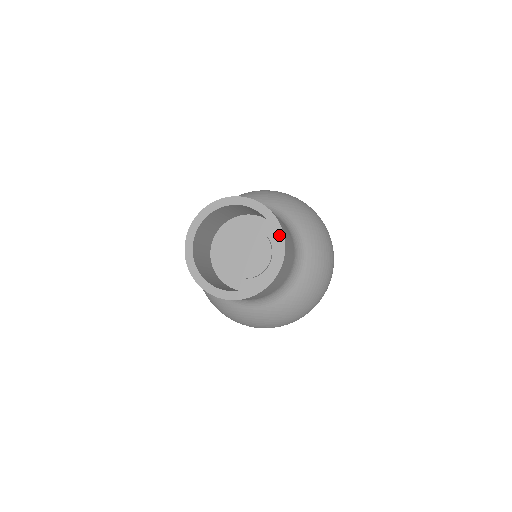
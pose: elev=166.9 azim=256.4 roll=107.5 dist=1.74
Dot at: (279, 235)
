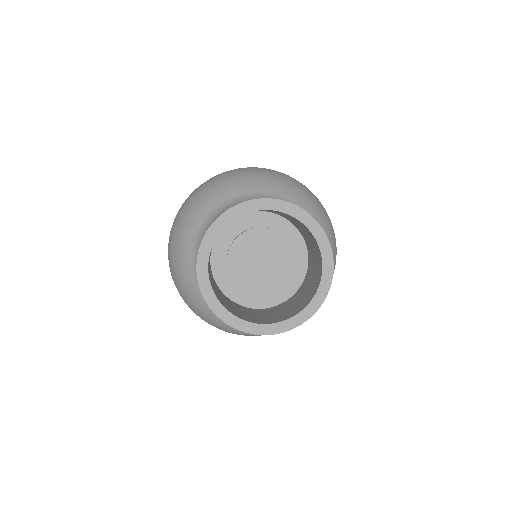
Dot at: (325, 247)
